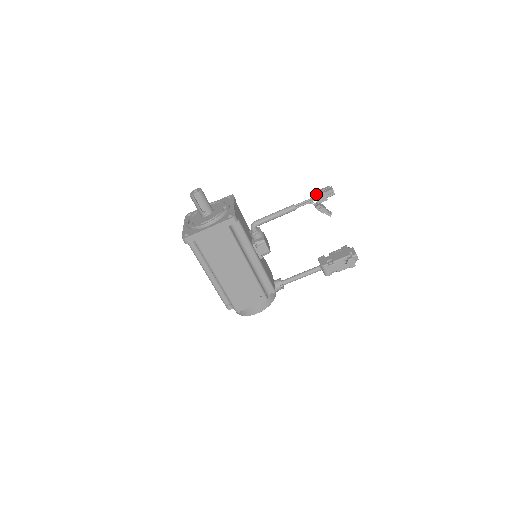
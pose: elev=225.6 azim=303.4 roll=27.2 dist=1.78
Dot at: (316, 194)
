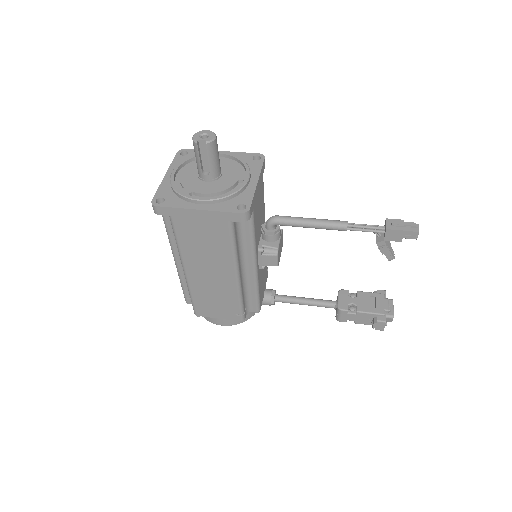
Dot at: (389, 226)
